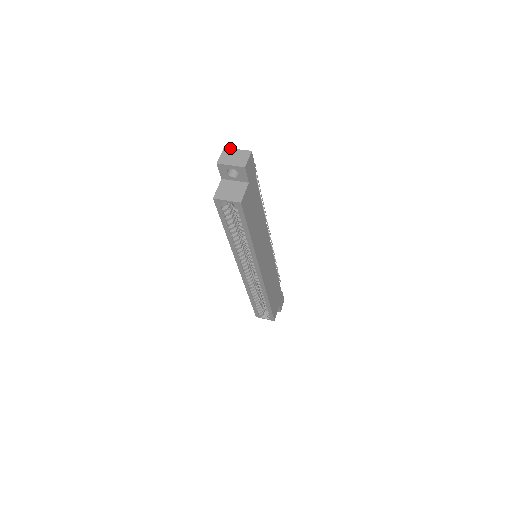
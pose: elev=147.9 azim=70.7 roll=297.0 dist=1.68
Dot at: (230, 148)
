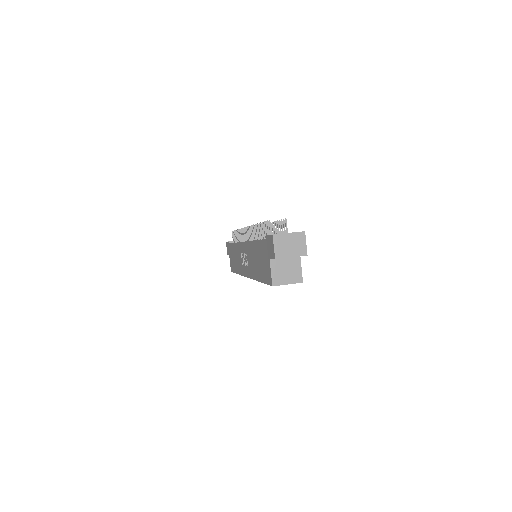
Dot at: (280, 234)
